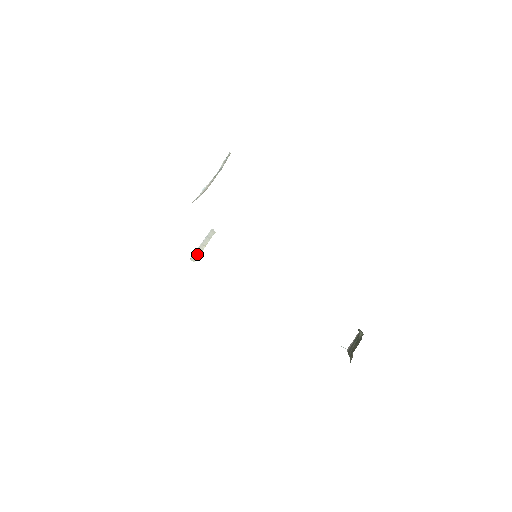
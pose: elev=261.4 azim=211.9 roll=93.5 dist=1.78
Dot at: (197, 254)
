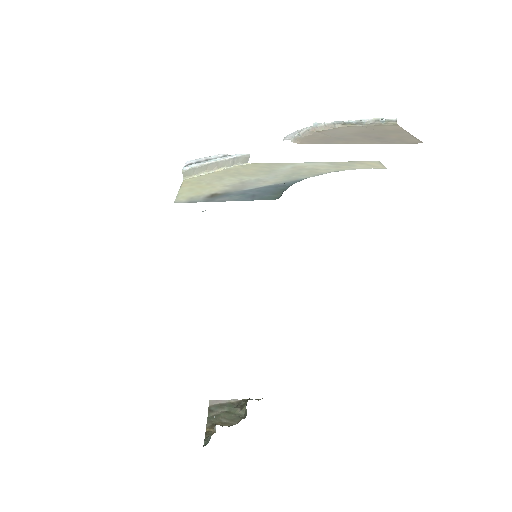
Dot at: (198, 171)
